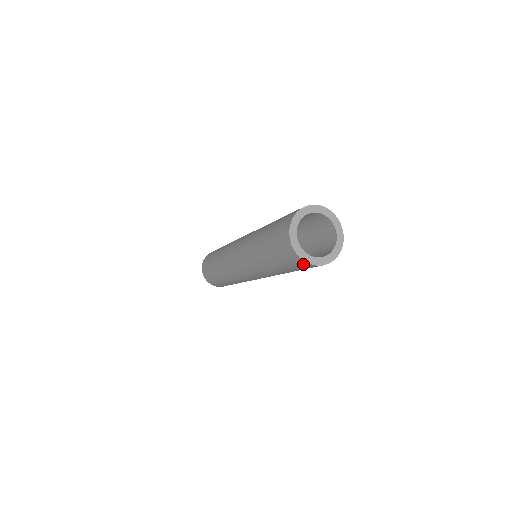
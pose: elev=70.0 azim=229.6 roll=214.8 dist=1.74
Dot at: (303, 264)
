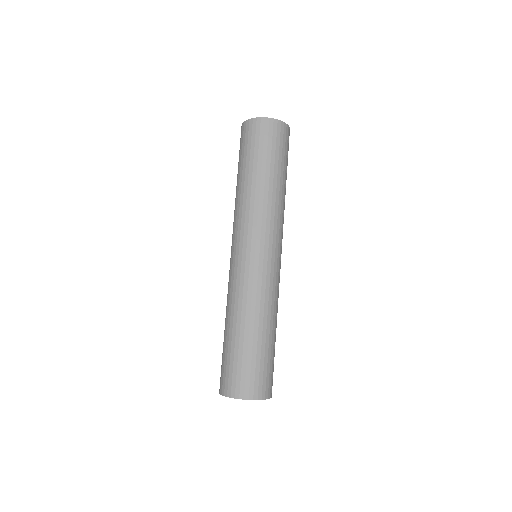
Dot at: (272, 126)
